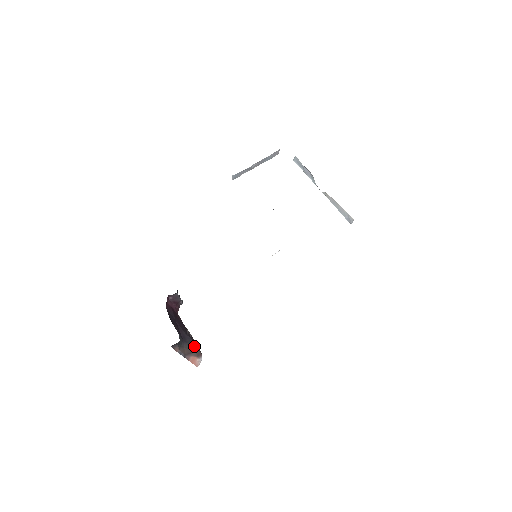
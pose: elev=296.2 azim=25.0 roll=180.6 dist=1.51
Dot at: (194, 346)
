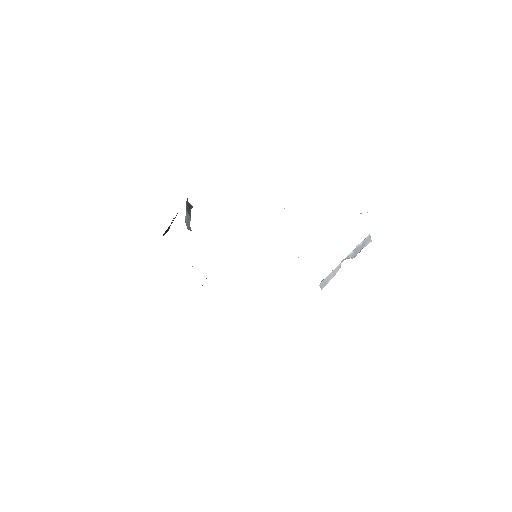
Dot at: occluded
